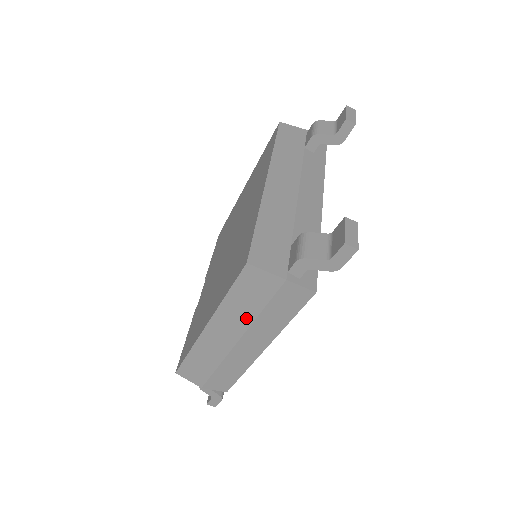
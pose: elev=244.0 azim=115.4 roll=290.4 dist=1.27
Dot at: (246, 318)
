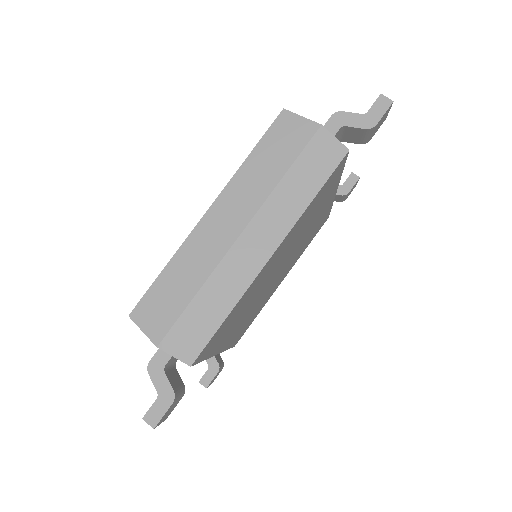
Dot at: (264, 187)
